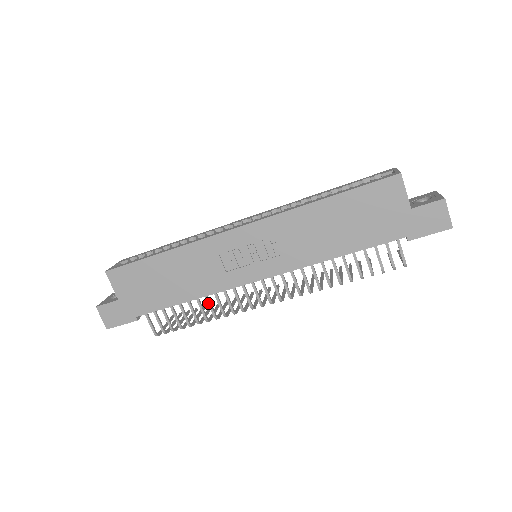
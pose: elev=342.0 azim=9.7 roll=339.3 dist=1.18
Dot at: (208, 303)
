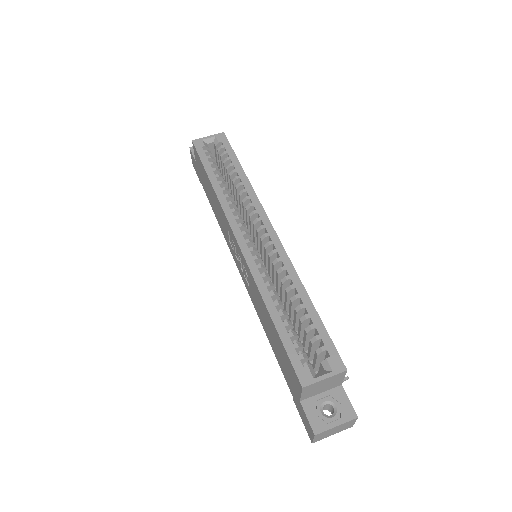
Dot at: occluded
